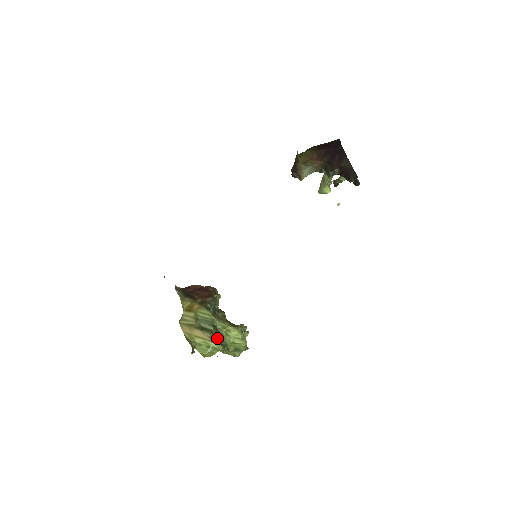
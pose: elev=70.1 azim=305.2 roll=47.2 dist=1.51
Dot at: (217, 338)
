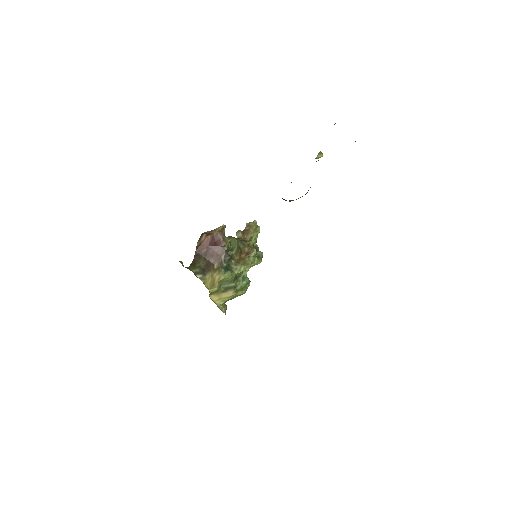
Dot at: (239, 285)
